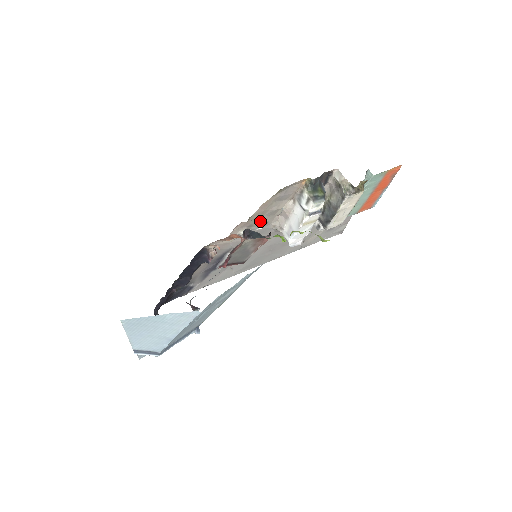
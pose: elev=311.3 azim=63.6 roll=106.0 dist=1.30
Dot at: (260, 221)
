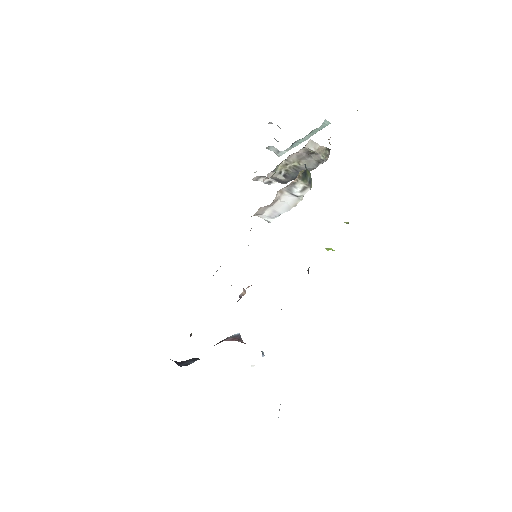
Dot at: occluded
